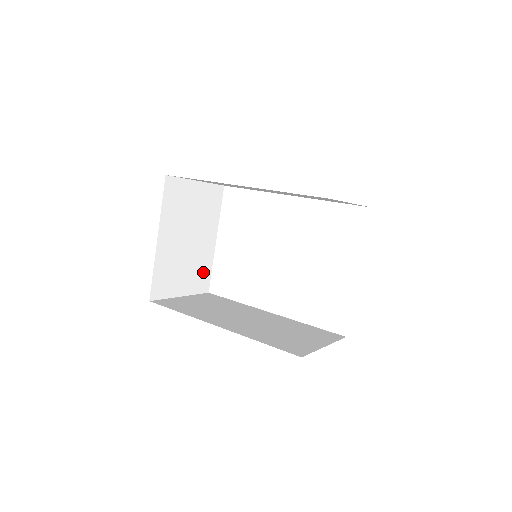
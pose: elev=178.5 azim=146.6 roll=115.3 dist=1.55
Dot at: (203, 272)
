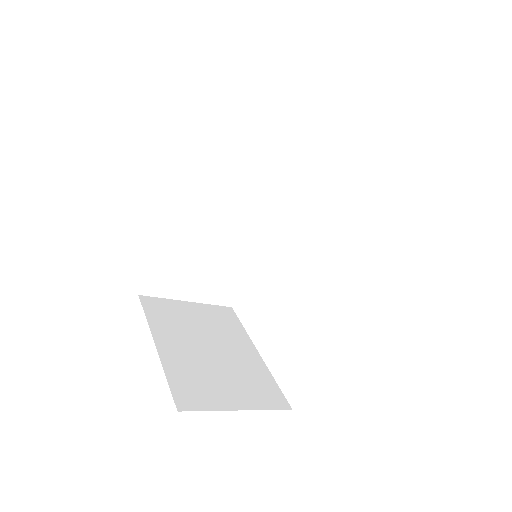
Dot at: (262, 384)
